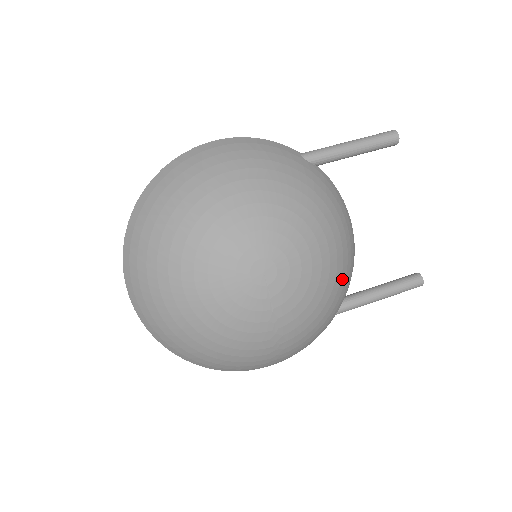
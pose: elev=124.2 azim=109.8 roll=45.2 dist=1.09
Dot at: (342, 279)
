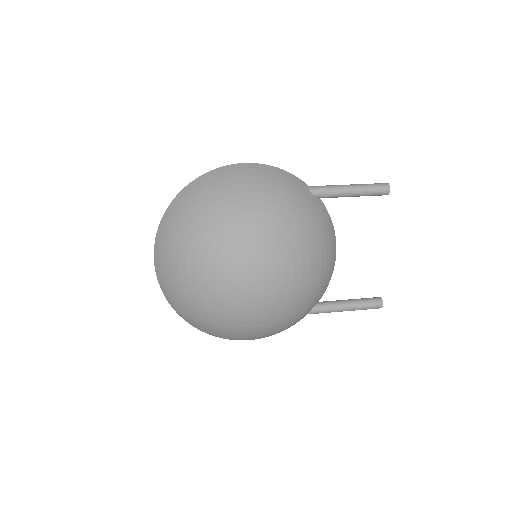
Dot at: (316, 290)
